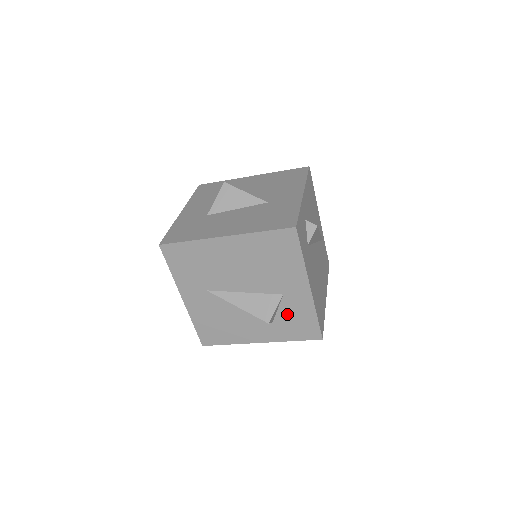
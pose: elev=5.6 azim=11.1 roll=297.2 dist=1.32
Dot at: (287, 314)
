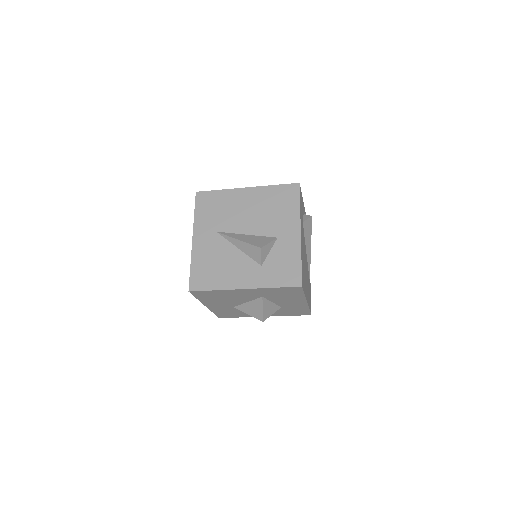
Dot at: (276, 257)
